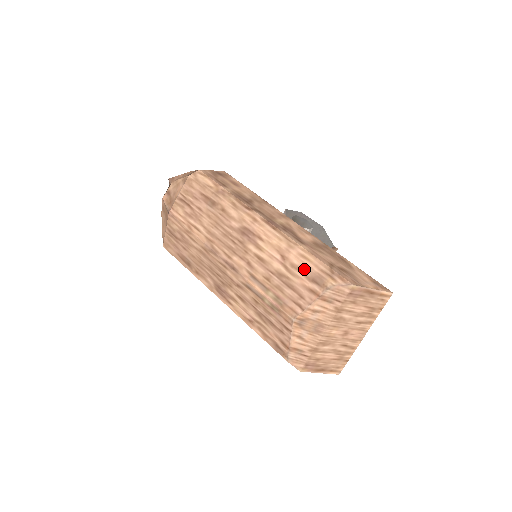
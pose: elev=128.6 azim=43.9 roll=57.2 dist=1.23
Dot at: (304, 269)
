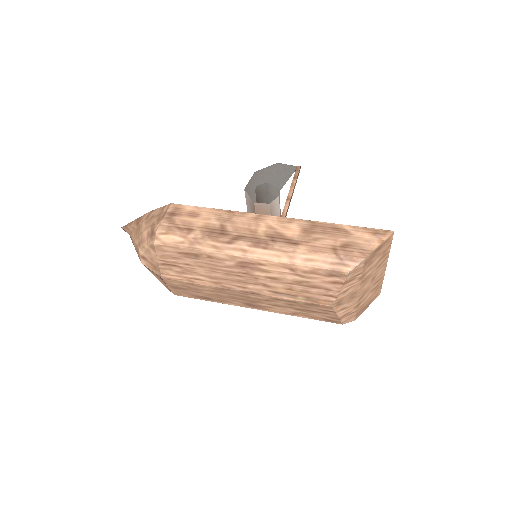
Dot at: (317, 271)
